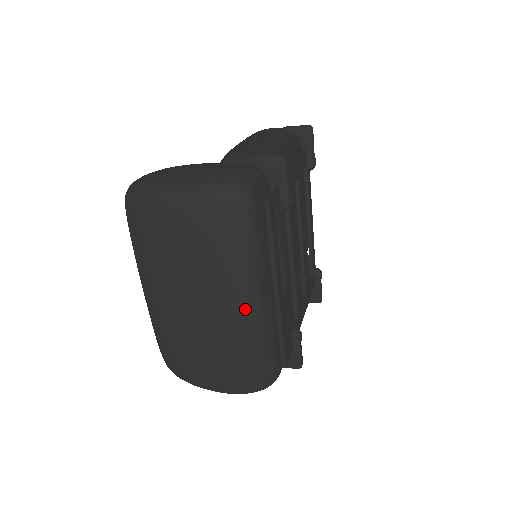
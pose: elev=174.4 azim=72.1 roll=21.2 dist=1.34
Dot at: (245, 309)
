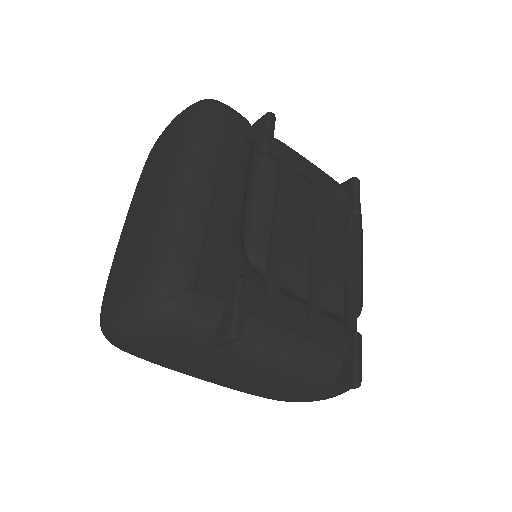
Dot at: (170, 186)
